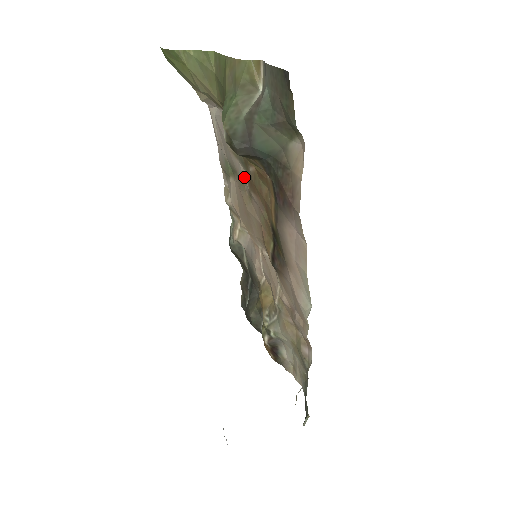
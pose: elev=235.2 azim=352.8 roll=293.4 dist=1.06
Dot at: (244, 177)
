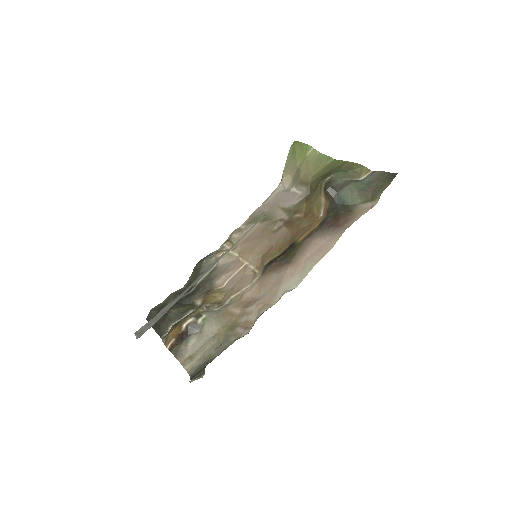
Dot at: (282, 220)
